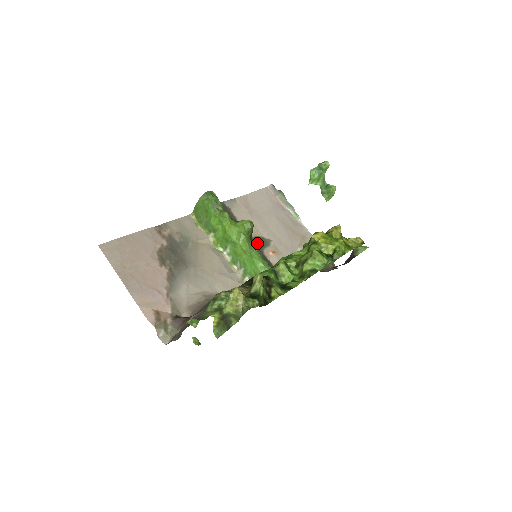
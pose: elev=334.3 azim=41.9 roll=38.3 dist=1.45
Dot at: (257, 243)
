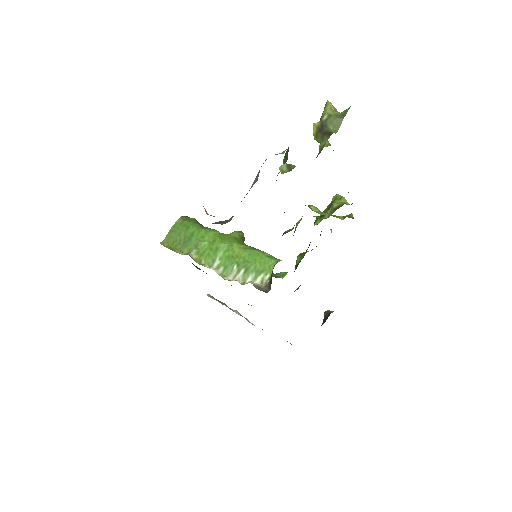
Dot at: occluded
